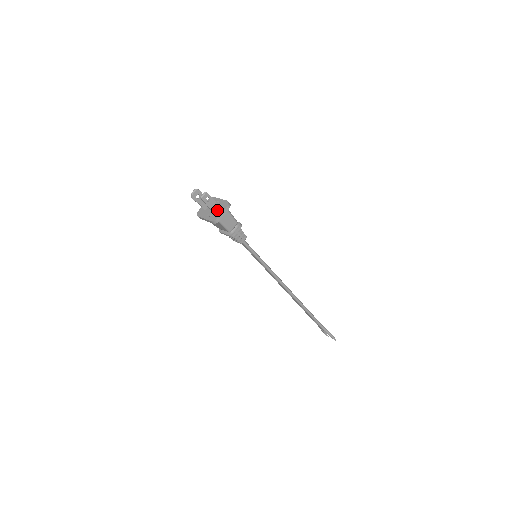
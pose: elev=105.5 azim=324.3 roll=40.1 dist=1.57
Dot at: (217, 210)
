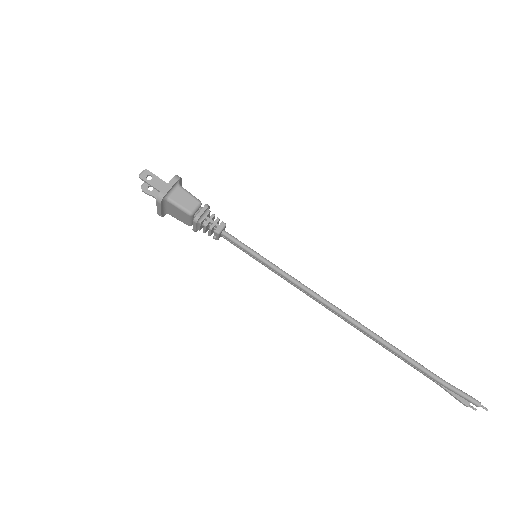
Dot at: occluded
